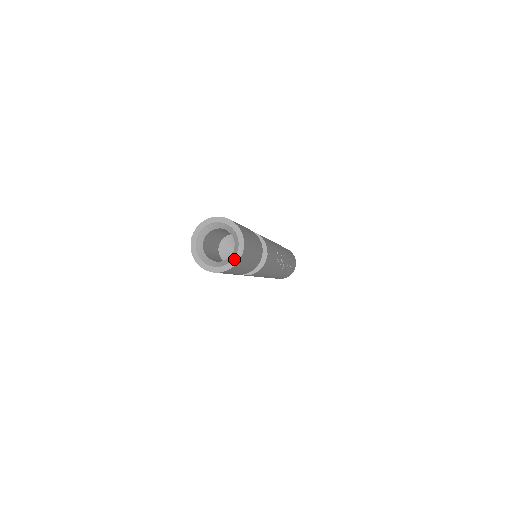
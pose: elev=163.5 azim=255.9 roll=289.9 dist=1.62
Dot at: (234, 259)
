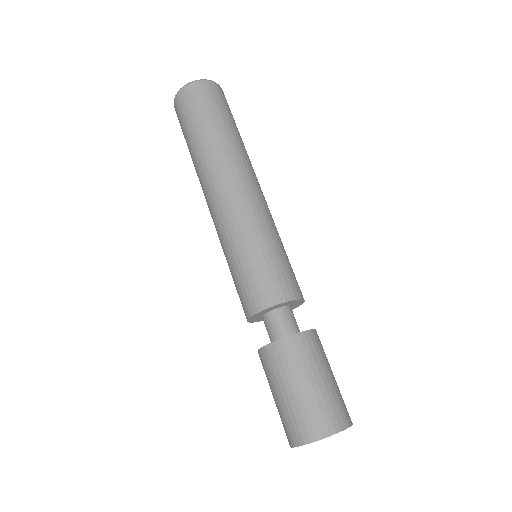
Dot at: occluded
